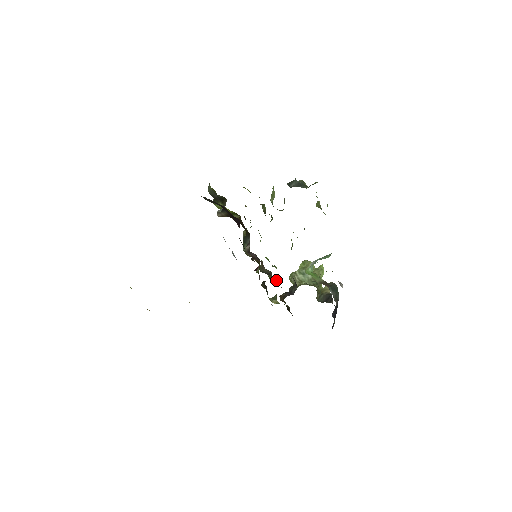
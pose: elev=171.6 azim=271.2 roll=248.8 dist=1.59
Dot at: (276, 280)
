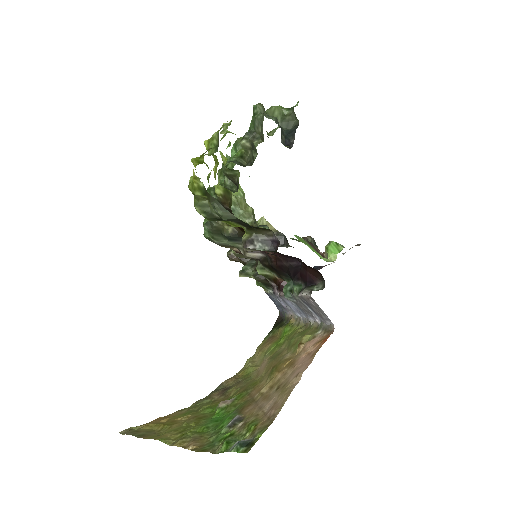
Dot at: occluded
